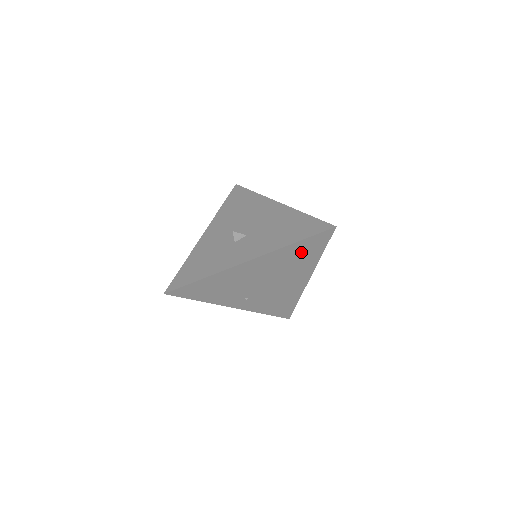
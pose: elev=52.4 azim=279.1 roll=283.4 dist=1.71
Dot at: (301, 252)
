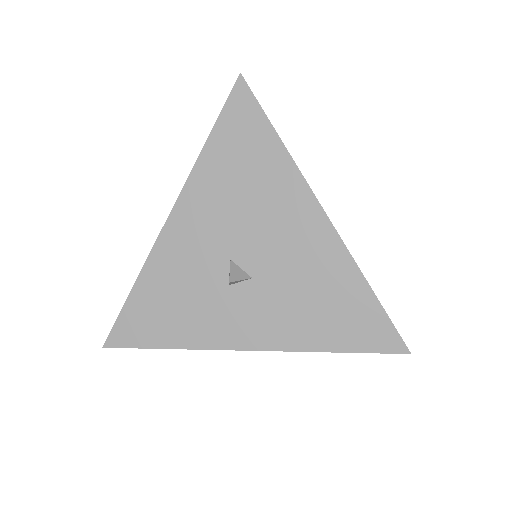
Dot at: occluded
